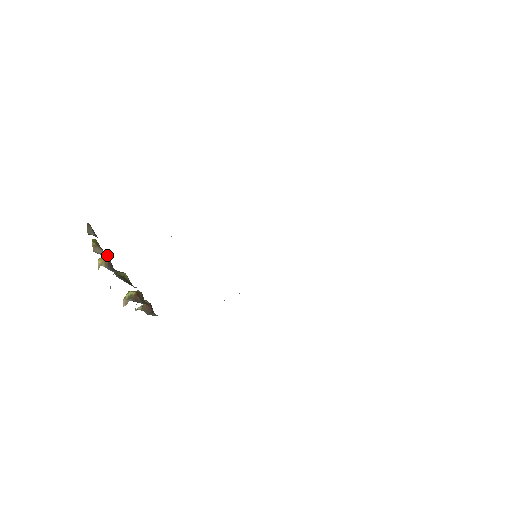
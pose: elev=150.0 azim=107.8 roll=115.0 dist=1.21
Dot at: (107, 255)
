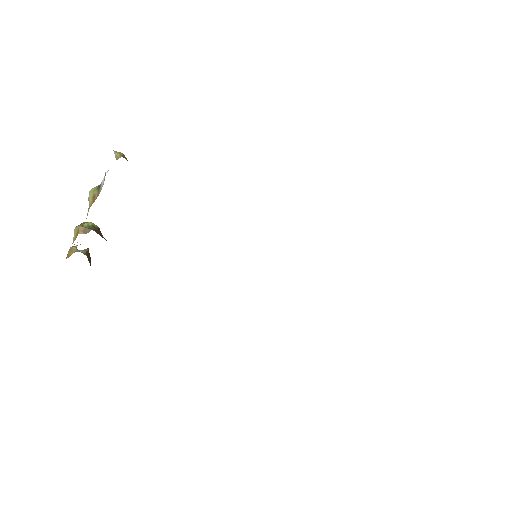
Dot at: occluded
